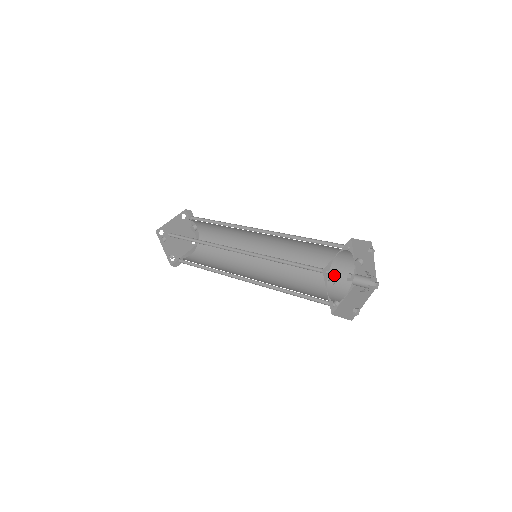
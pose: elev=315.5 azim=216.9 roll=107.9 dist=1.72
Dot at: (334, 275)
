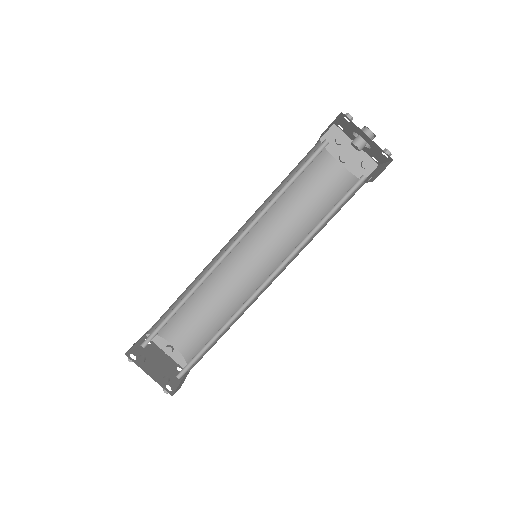
Dot at: (338, 195)
